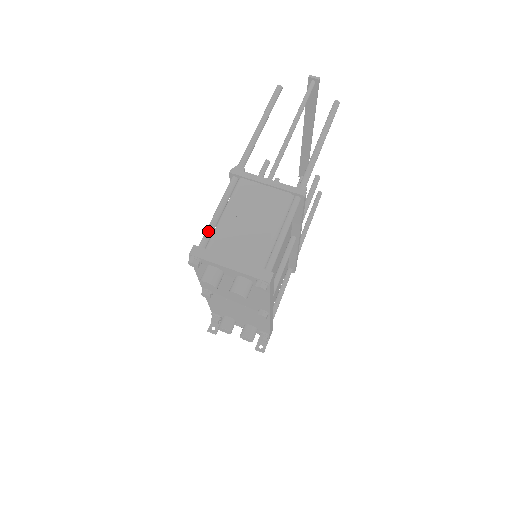
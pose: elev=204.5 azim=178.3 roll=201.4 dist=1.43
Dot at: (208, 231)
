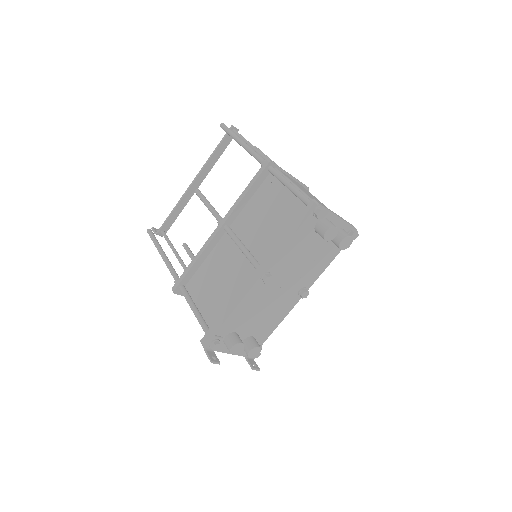
Dot at: occluded
